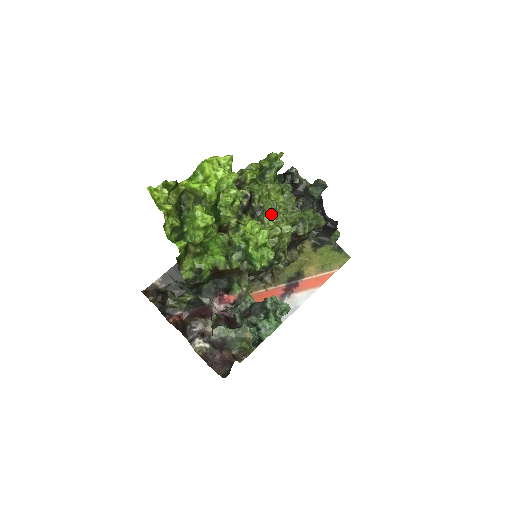
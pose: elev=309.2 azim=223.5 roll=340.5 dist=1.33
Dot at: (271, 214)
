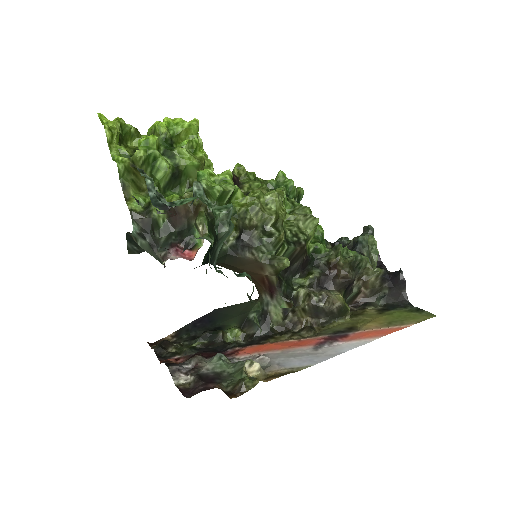
Dot at: occluded
